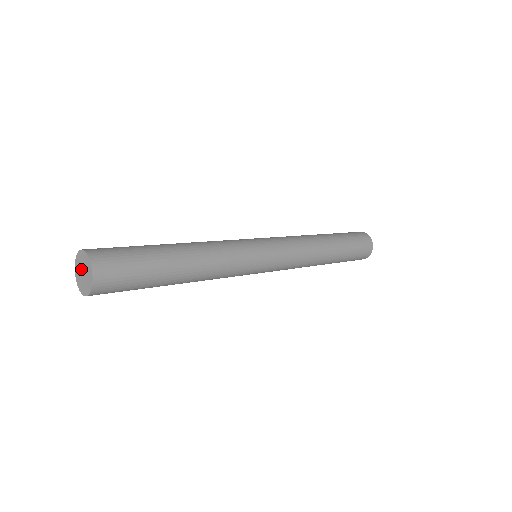
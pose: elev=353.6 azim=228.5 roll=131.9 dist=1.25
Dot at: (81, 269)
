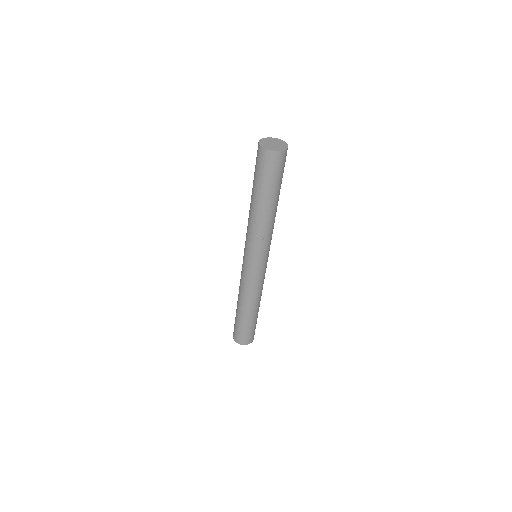
Dot at: (270, 144)
